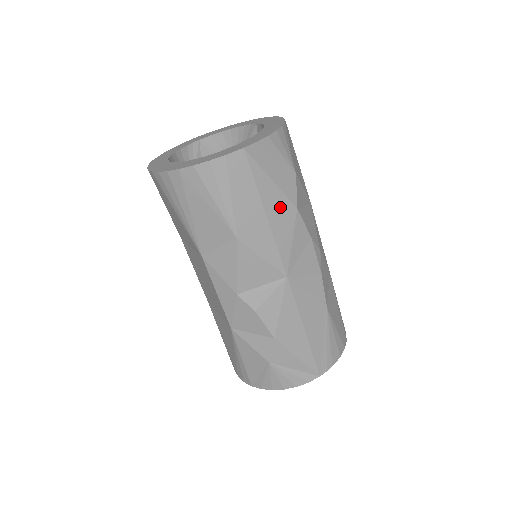
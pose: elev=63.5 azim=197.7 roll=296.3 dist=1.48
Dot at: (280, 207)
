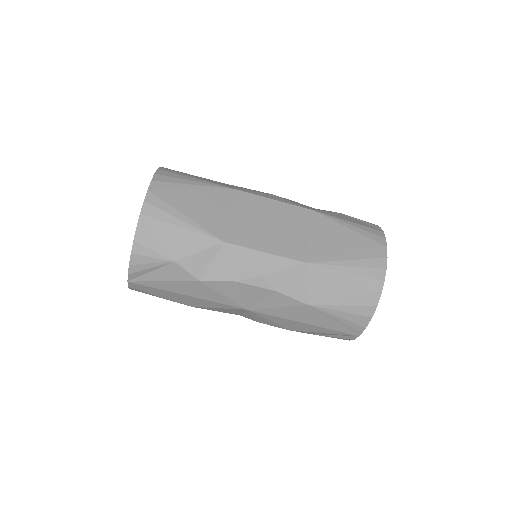
Dot at: (188, 287)
